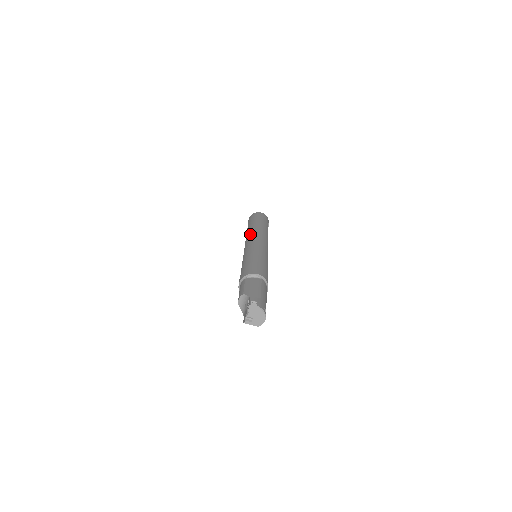
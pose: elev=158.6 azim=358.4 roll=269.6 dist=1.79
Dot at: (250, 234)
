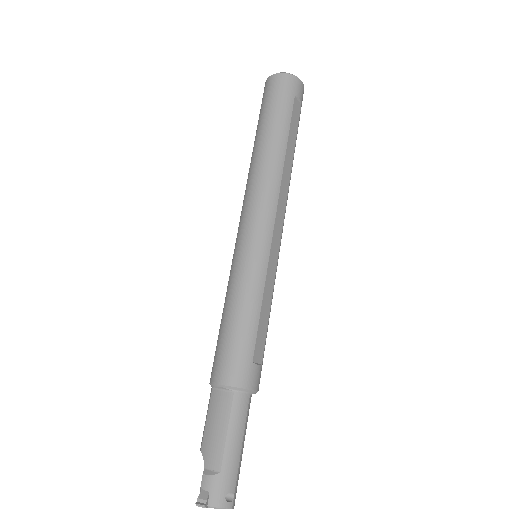
Dot at: (245, 192)
